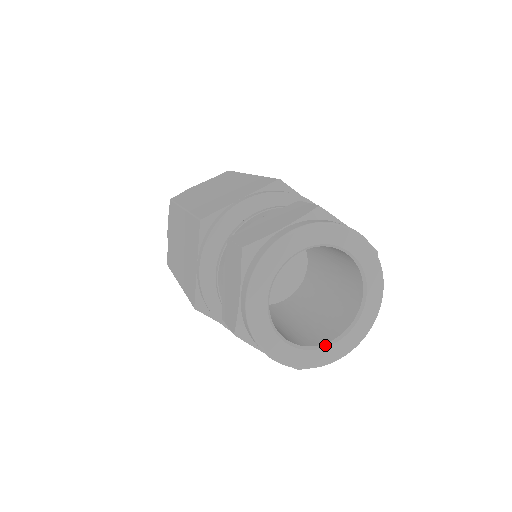
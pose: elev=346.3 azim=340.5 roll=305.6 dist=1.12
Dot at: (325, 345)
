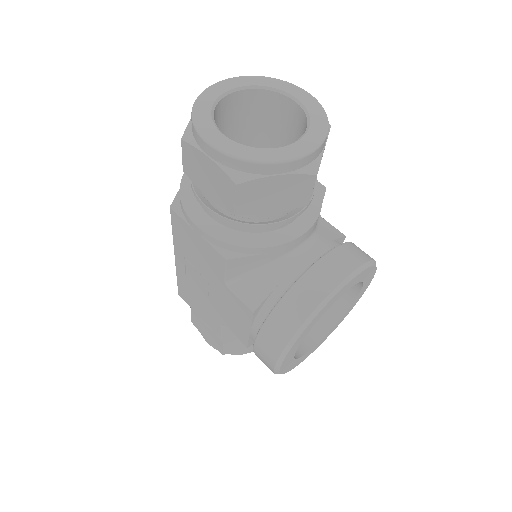
Dot at: (262, 148)
